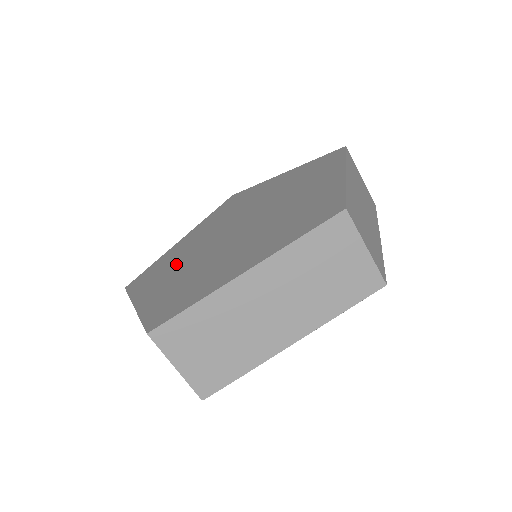
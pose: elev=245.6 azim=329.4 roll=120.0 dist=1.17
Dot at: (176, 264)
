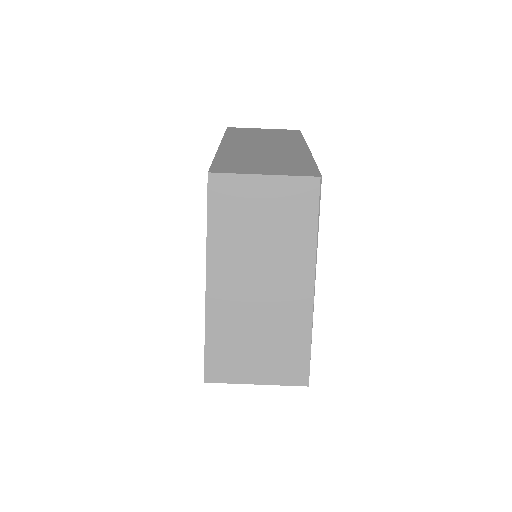
Dot at: occluded
